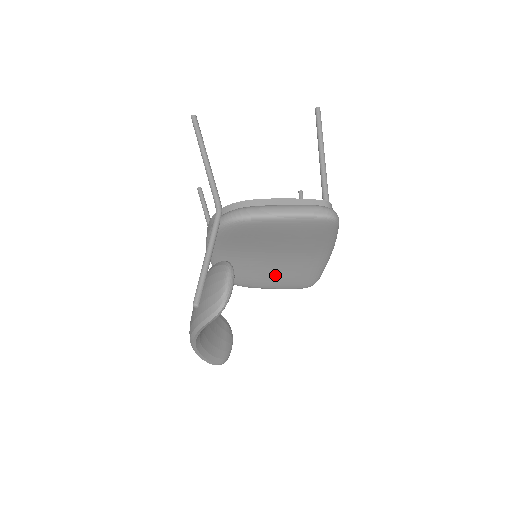
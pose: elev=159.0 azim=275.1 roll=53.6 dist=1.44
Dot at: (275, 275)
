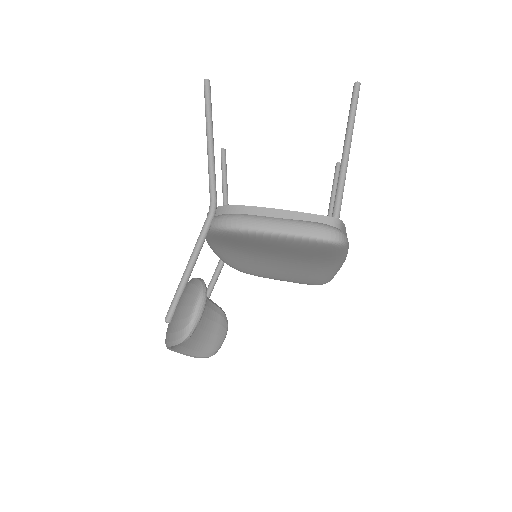
Dot at: (280, 272)
